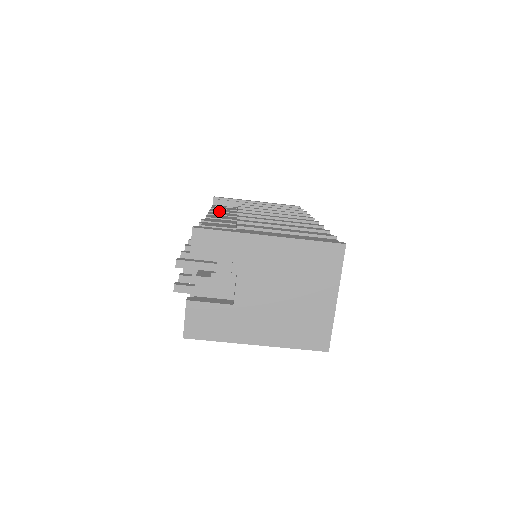
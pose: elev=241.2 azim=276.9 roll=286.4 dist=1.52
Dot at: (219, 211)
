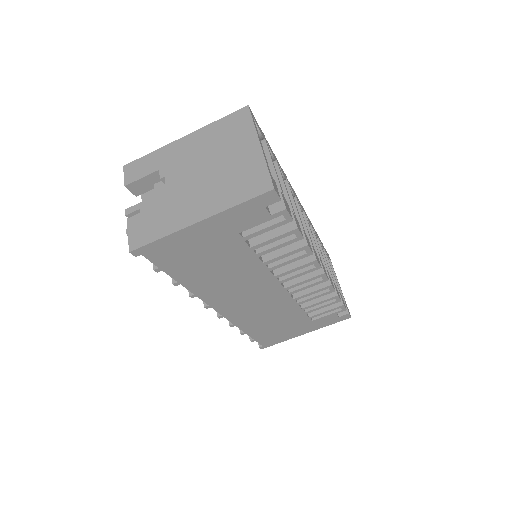
Dot at: occluded
